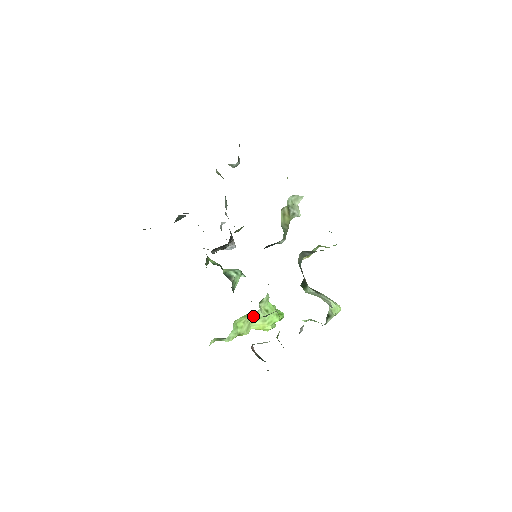
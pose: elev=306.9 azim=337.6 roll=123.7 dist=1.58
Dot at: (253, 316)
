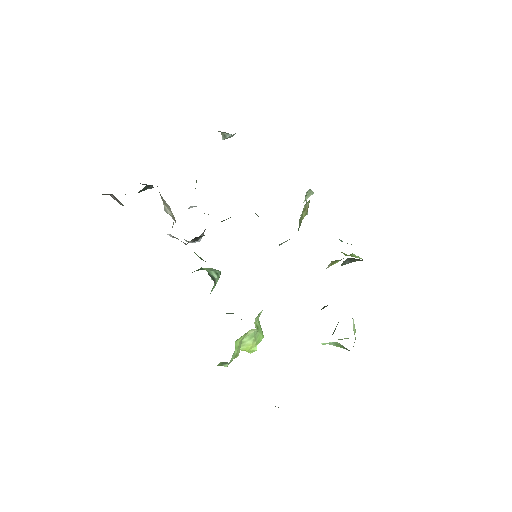
Dot at: (250, 333)
